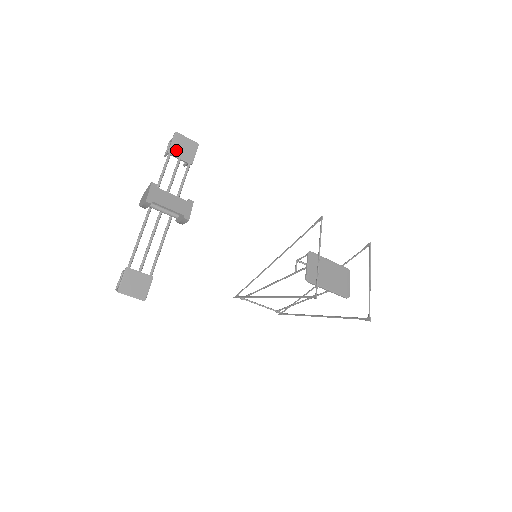
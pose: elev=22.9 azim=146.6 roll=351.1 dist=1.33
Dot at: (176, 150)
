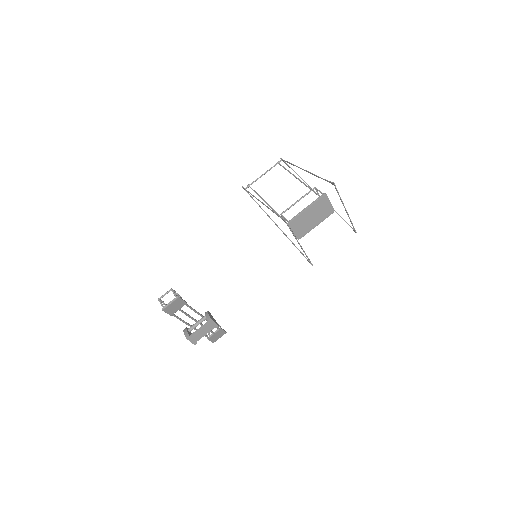
Dot at: (173, 311)
